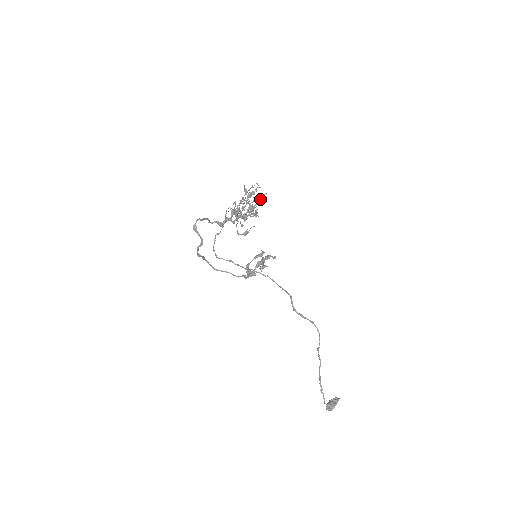
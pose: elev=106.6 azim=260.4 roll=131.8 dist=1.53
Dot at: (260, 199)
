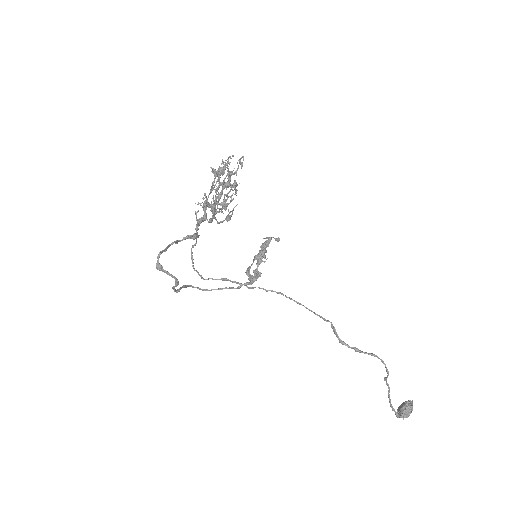
Dot at: occluded
